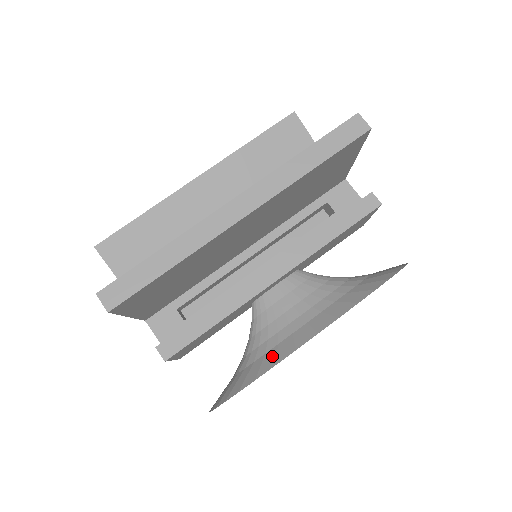
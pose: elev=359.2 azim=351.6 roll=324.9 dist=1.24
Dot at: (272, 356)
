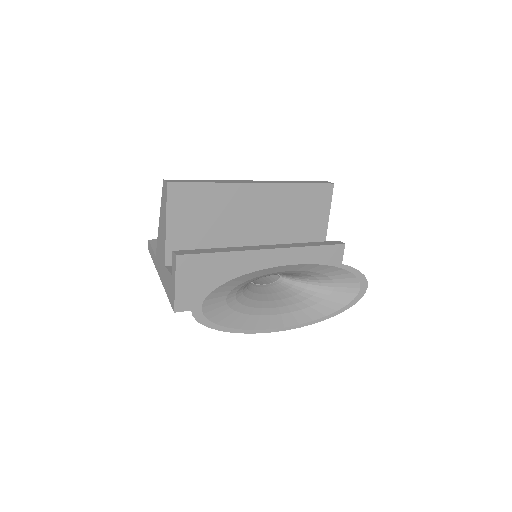
Dot at: occluded
